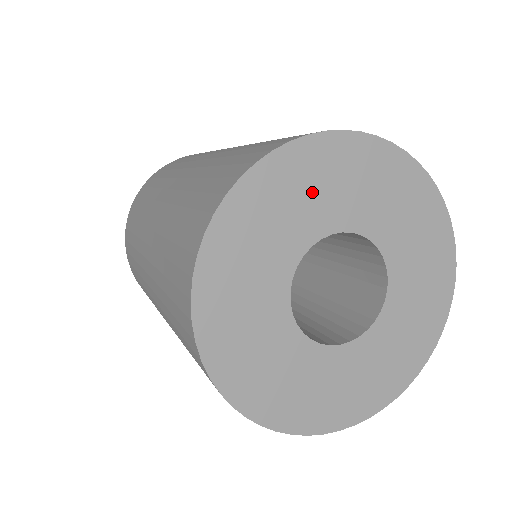
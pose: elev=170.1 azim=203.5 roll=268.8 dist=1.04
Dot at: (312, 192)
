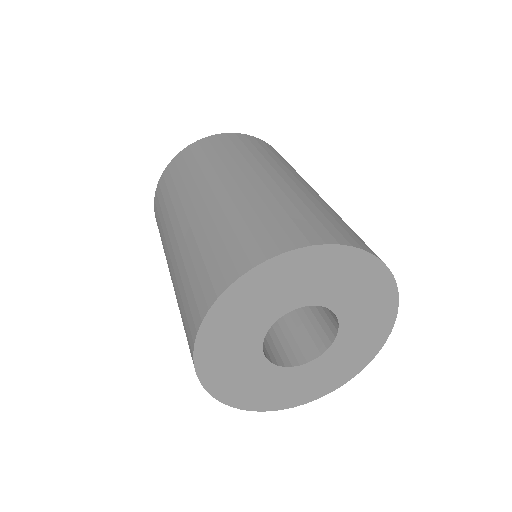
Dot at: (265, 297)
